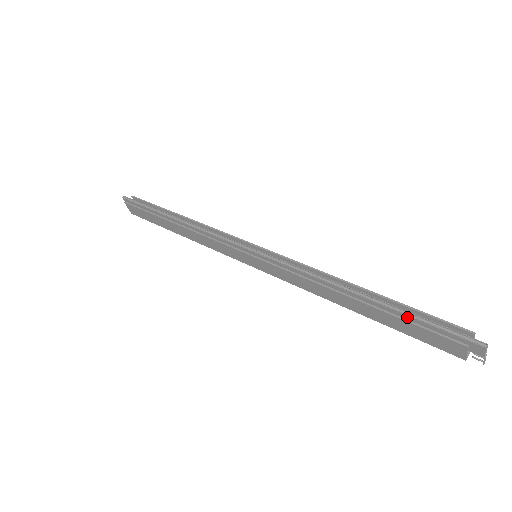
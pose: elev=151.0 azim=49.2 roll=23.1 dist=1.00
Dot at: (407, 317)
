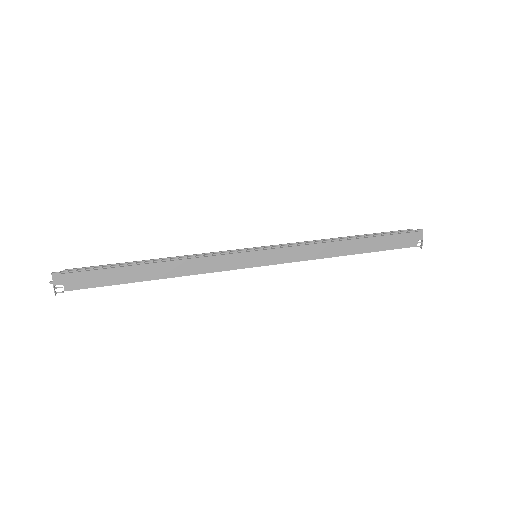
Dot at: (381, 236)
